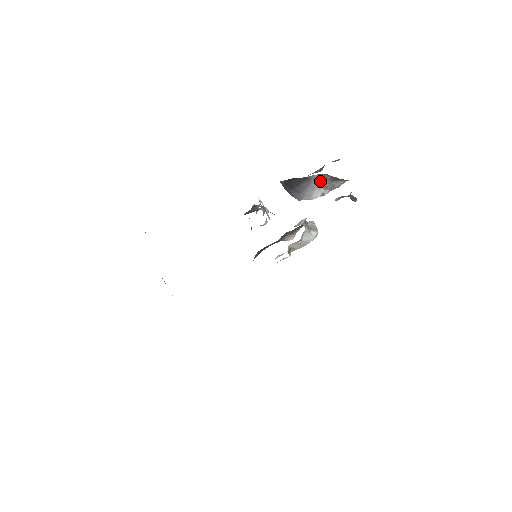
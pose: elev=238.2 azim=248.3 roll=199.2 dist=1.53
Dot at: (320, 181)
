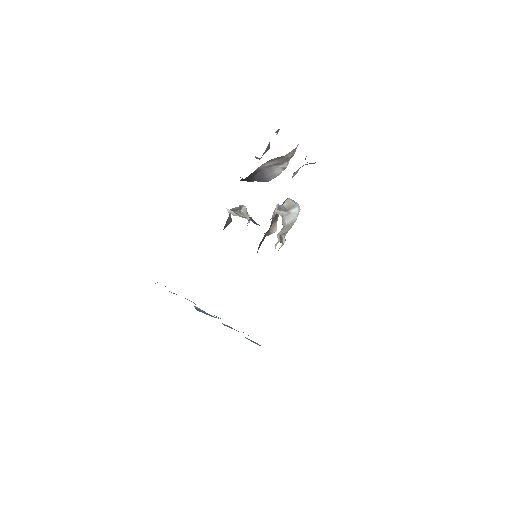
Dot at: (270, 165)
